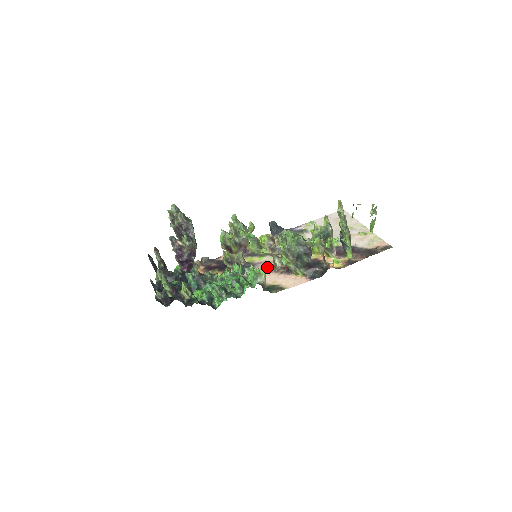
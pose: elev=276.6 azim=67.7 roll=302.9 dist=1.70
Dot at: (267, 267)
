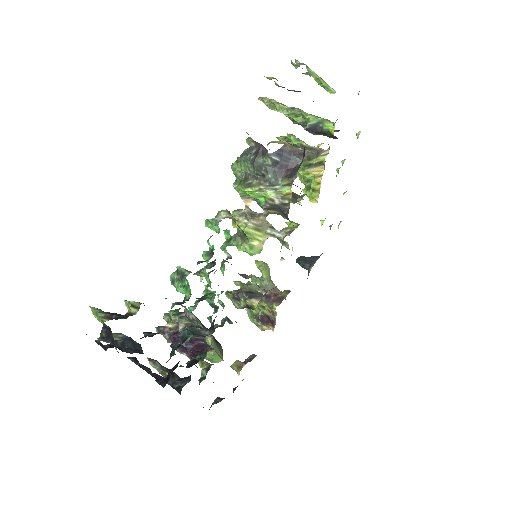
Dot at: occluded
